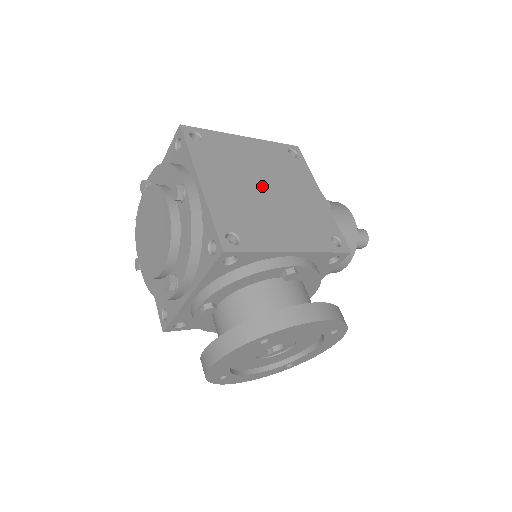
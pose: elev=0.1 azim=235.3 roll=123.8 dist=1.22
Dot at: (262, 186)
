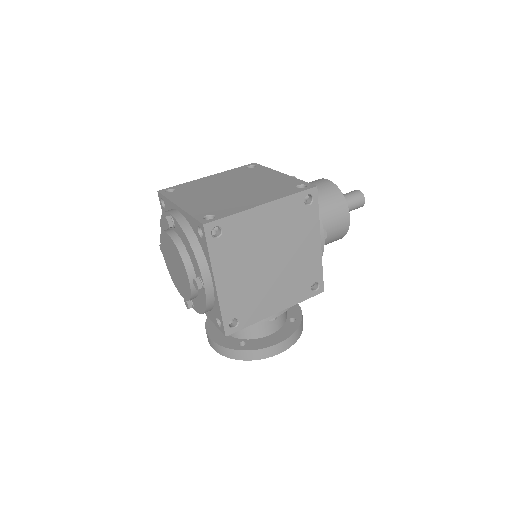
Dot at: (267, 260)
